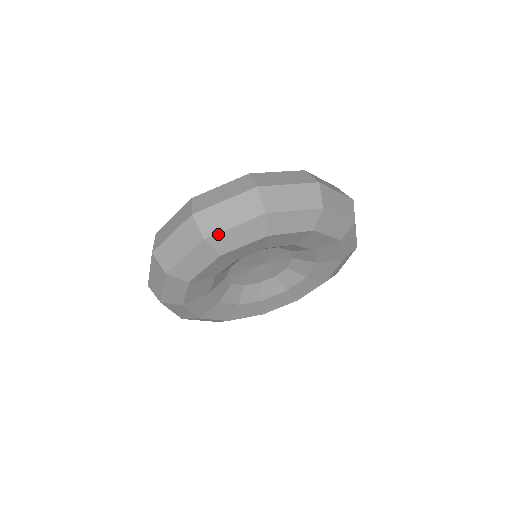
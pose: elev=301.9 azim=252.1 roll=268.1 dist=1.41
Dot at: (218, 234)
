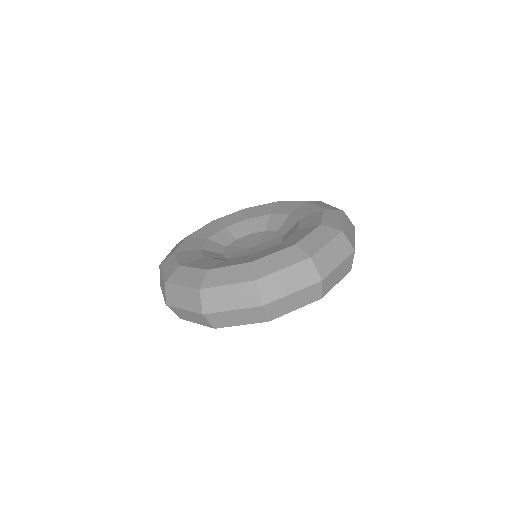
Dot at: occluded
